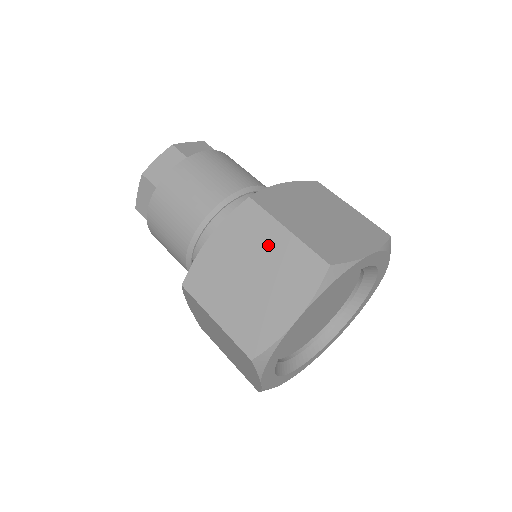
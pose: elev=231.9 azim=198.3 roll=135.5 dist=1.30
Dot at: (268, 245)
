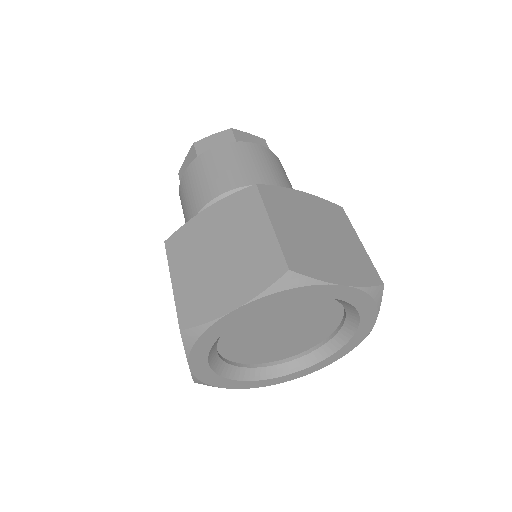
Dot at: (248, 232)
